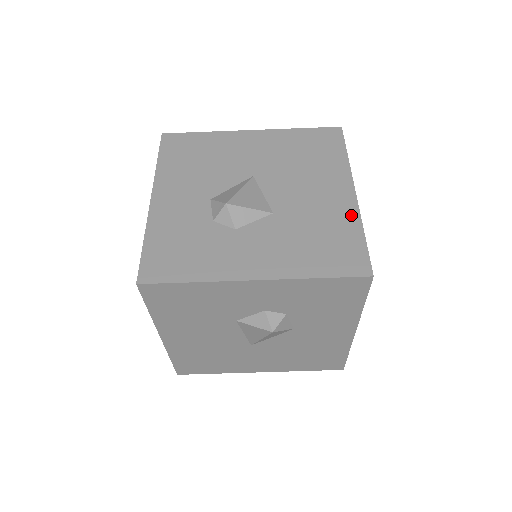
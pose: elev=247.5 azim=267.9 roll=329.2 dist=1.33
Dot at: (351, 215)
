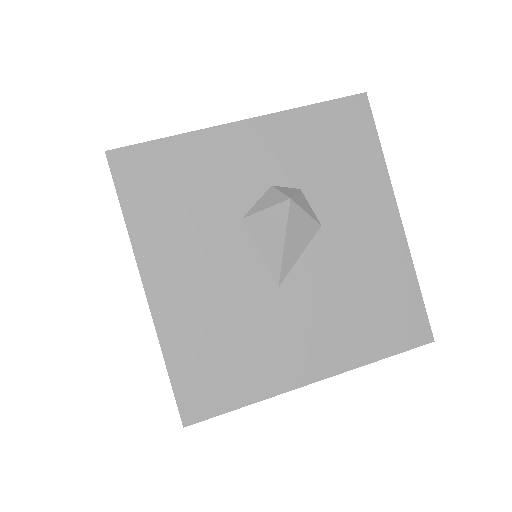
Dot at: occluded
